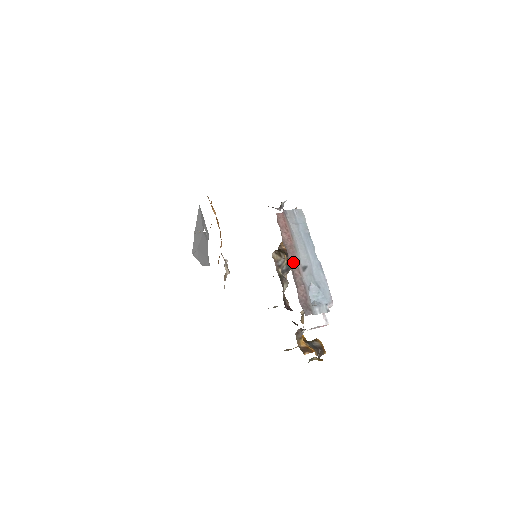
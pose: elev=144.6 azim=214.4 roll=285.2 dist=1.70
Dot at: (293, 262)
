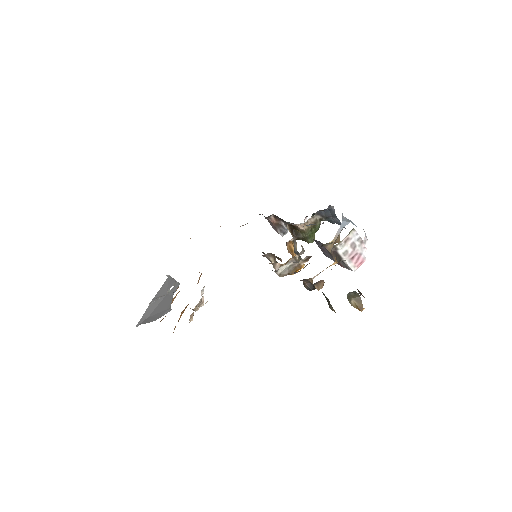
Dot at: occluded
